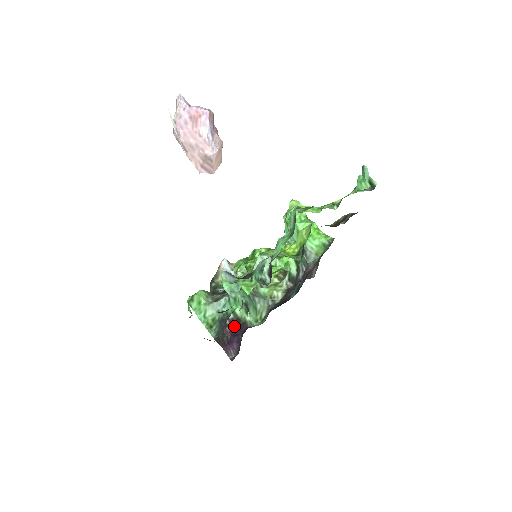
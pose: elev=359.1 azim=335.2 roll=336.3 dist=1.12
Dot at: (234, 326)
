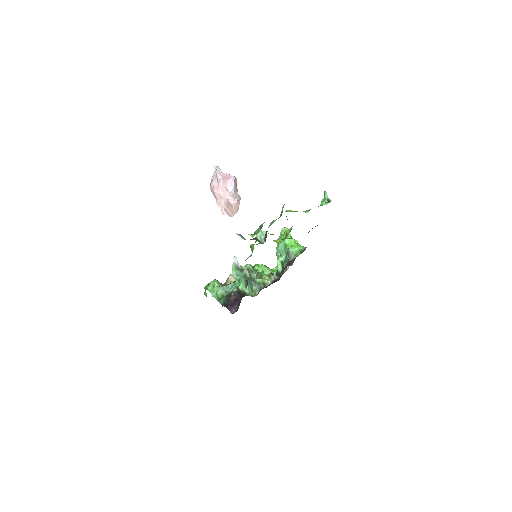
Dot at: (237, 295)
